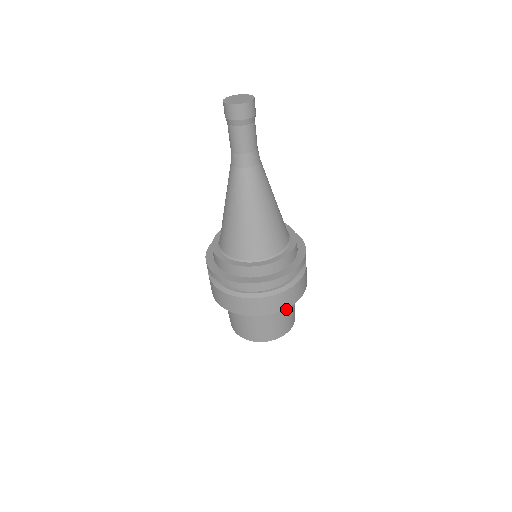
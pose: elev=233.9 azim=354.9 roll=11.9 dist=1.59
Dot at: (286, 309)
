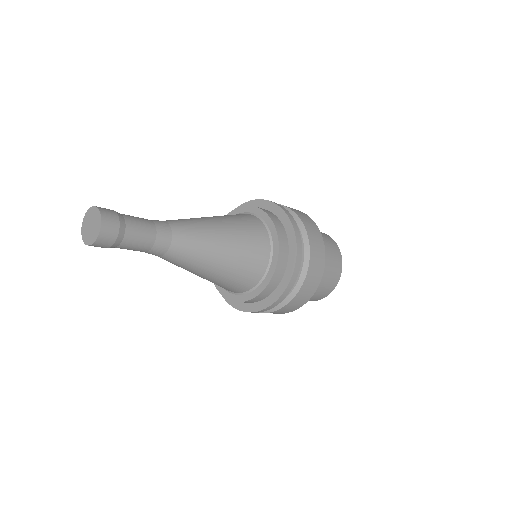
Dot at: occluded
